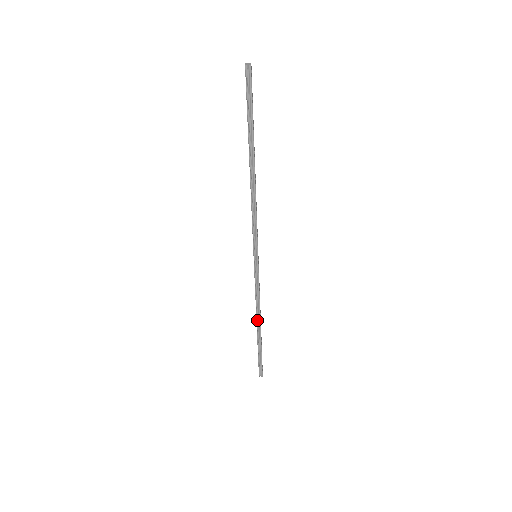
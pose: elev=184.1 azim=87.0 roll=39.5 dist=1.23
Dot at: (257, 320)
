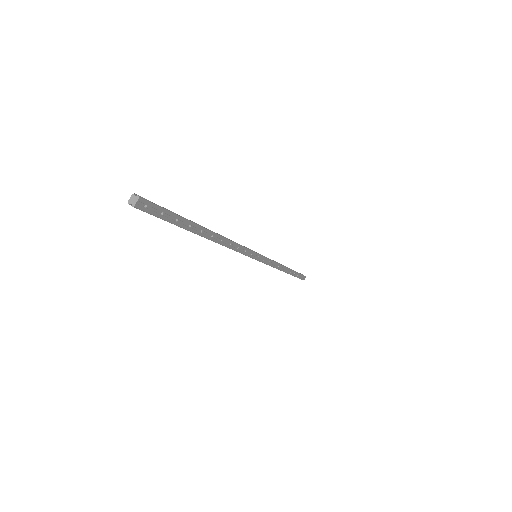
Dot at: occluded
